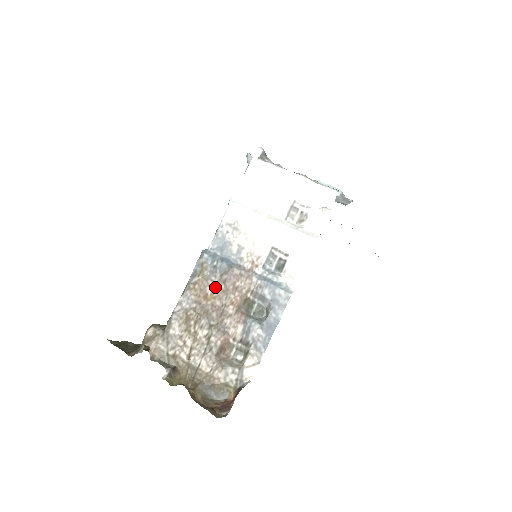
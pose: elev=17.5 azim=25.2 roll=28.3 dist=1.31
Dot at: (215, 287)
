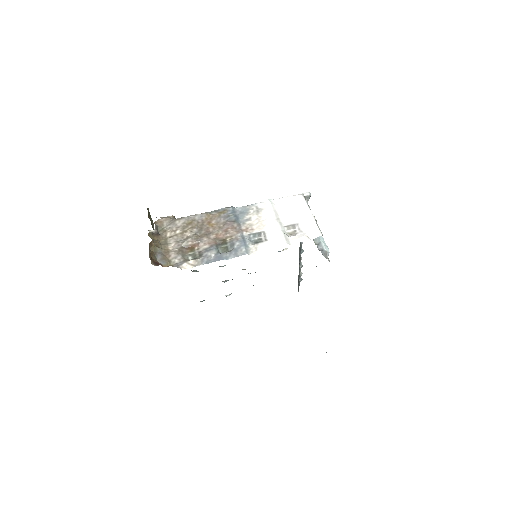
Dot at: (218, 223)
